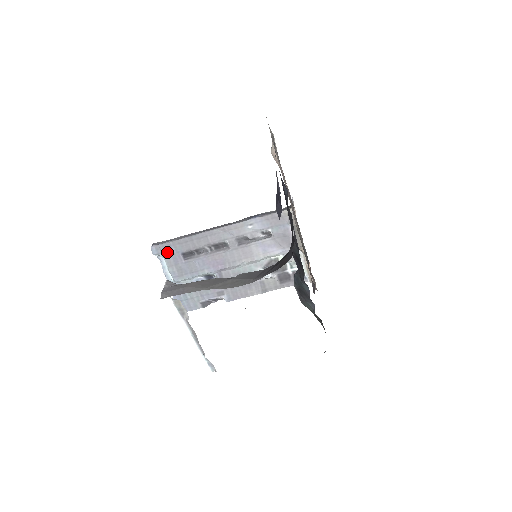
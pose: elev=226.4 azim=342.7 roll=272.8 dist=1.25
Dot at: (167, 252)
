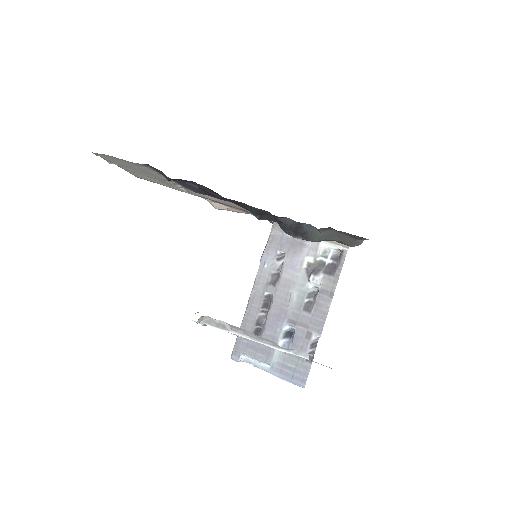
Dot at: (242, 348)
